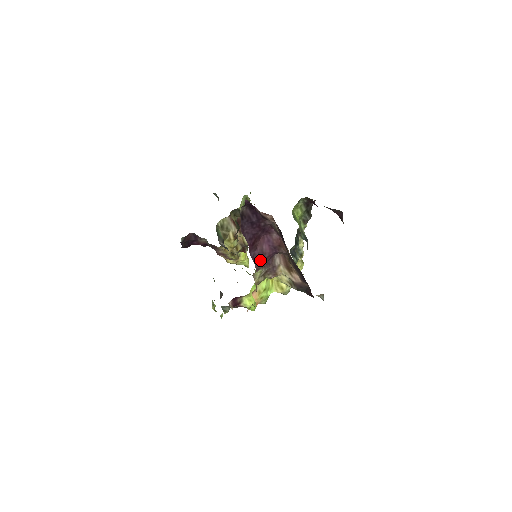
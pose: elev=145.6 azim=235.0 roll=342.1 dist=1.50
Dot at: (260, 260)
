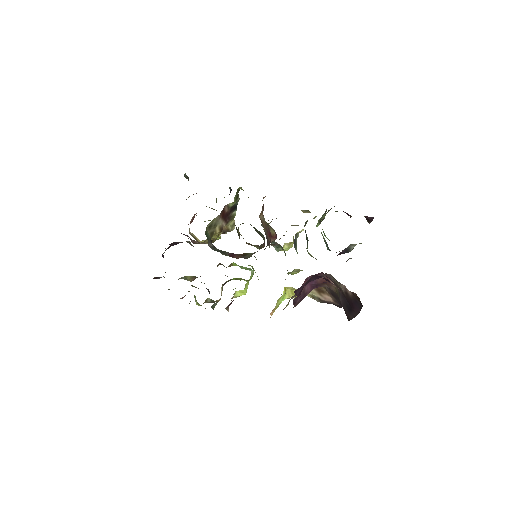
Dot at: occluded
